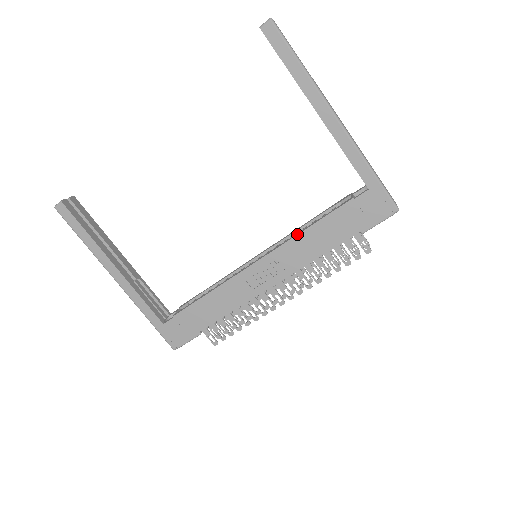
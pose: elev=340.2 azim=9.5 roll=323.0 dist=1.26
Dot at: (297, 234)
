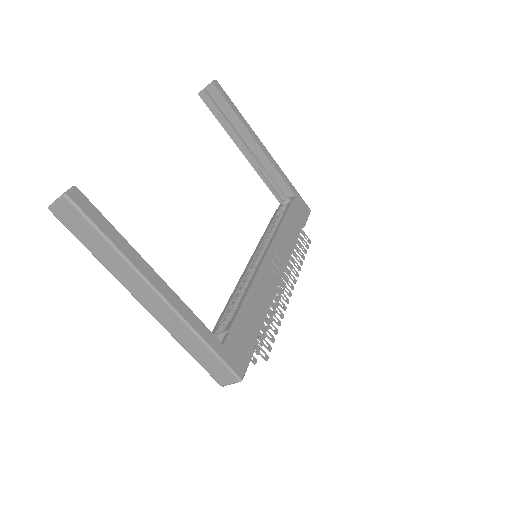
Dot at: (279, 227)
